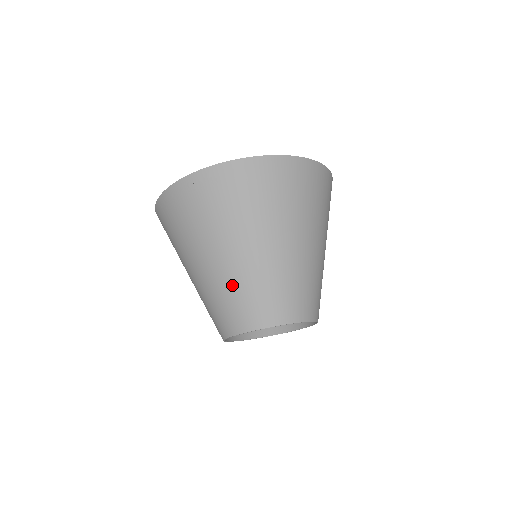
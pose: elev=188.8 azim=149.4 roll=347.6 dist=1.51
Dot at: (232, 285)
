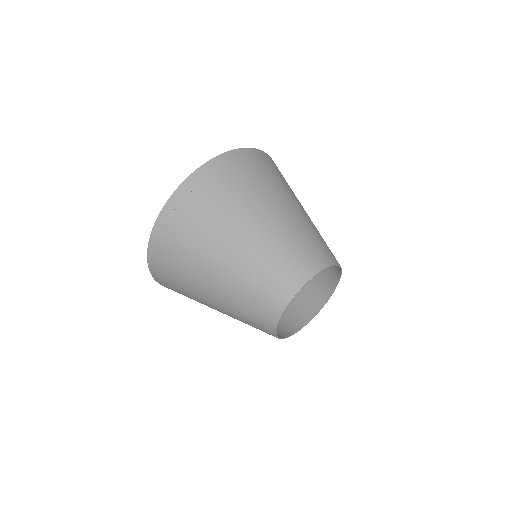
Dot at: (259, 262)
